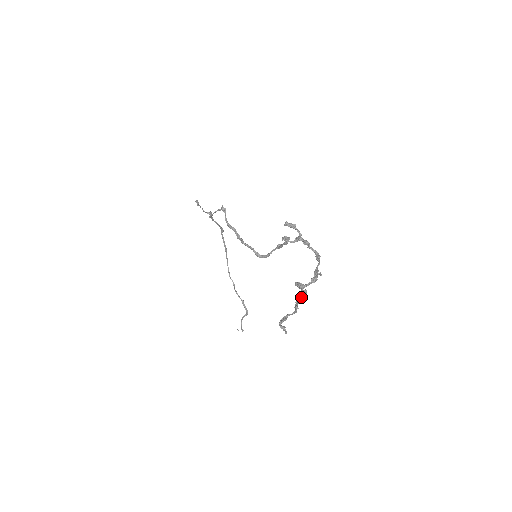
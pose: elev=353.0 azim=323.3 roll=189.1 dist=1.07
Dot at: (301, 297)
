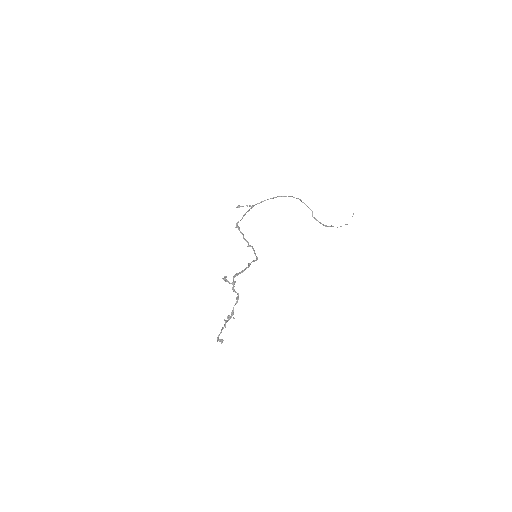
Dot at: (221, 331)
